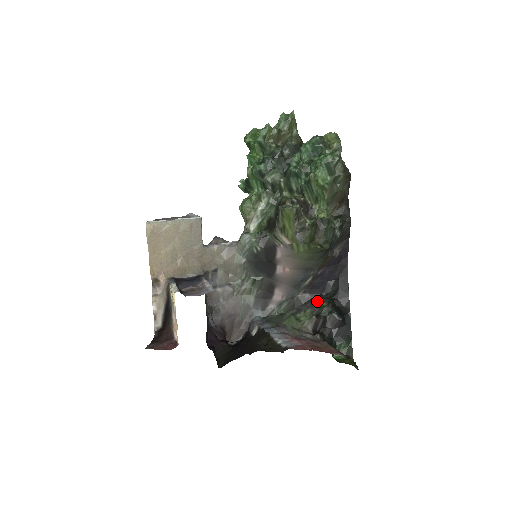
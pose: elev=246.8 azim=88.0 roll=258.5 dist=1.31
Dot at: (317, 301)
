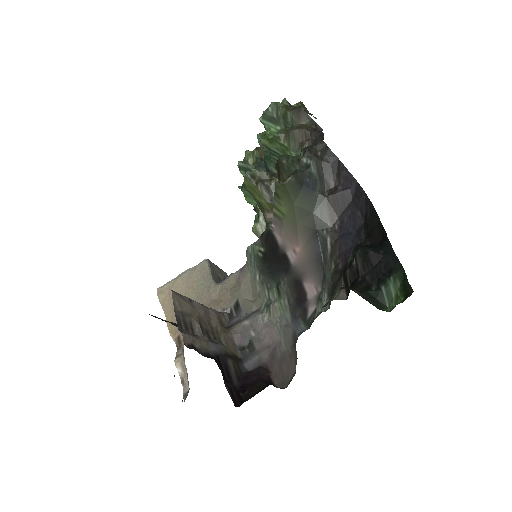
Dot at: occluded
